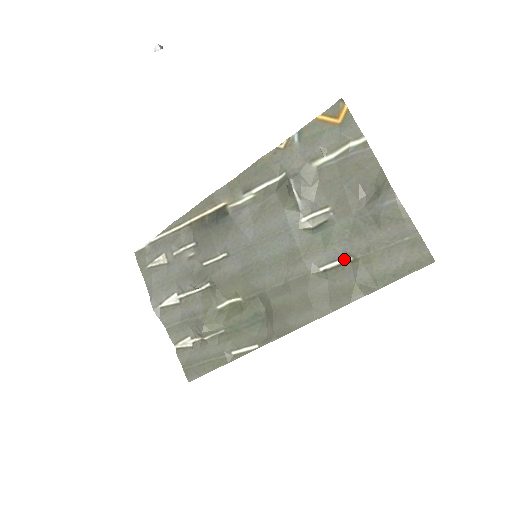
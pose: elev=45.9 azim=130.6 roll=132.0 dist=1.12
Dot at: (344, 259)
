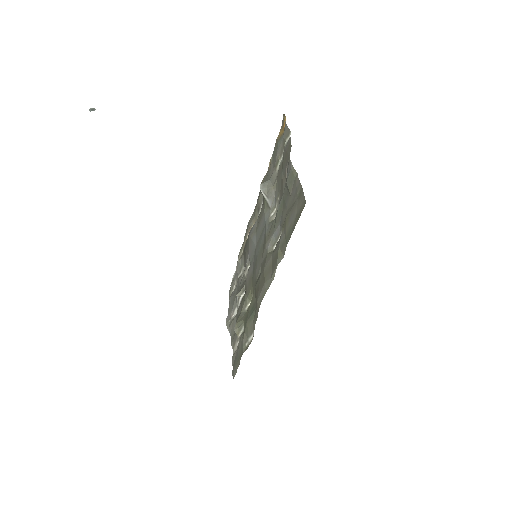
Dot at: (281, 233)
